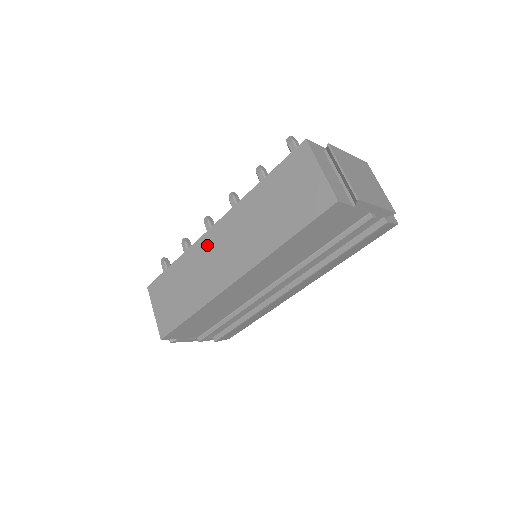
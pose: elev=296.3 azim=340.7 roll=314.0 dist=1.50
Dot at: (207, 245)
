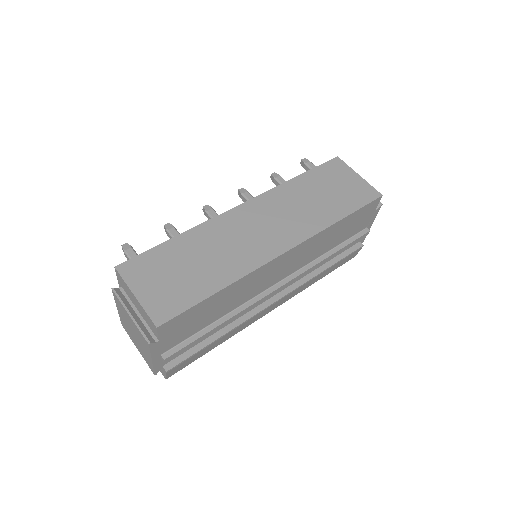
Dot at: (234, 221)
